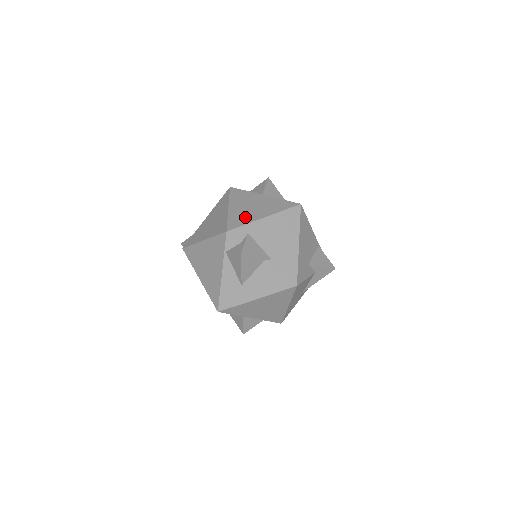
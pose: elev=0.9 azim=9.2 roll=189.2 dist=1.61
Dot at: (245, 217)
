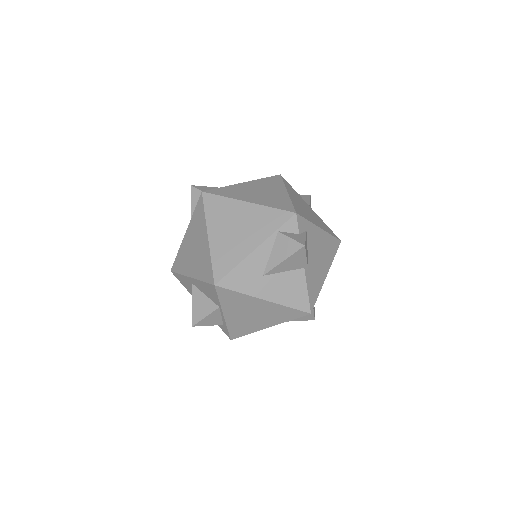
Dot at: (306, 213)
